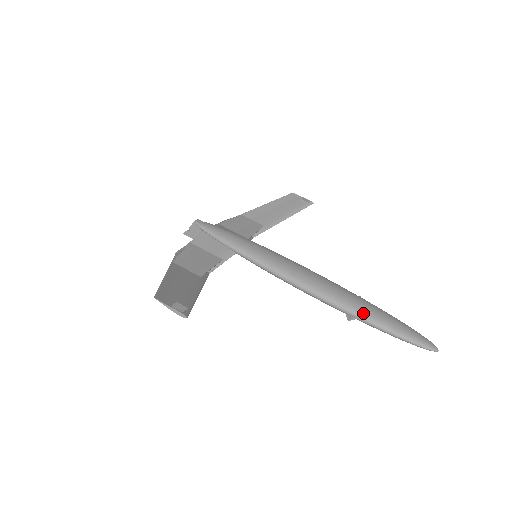
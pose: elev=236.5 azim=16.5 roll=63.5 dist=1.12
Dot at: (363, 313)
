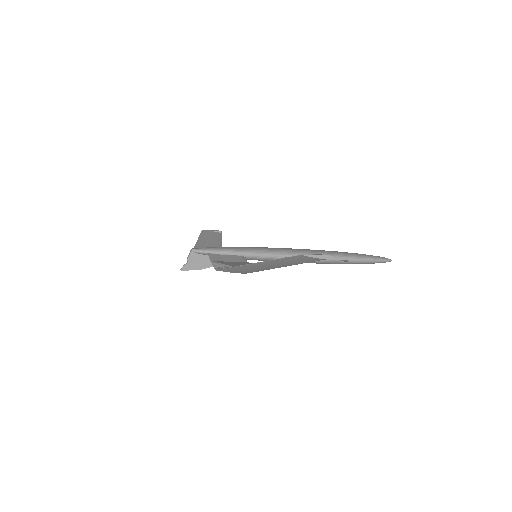
Dot at: (349, 255)
